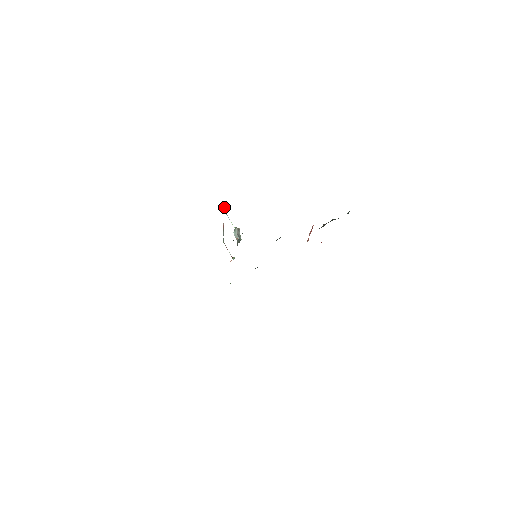
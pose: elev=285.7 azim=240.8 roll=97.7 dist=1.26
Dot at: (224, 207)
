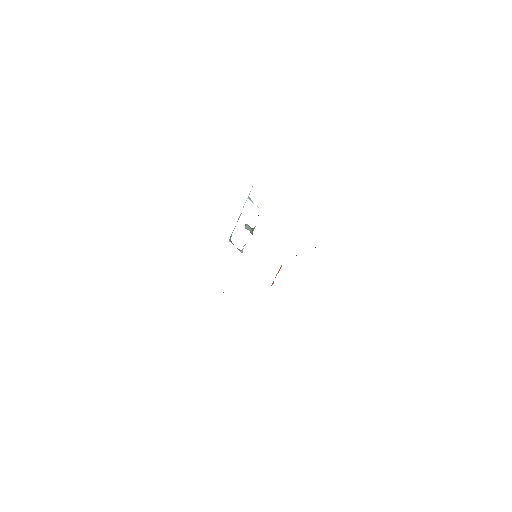
Dot at: (249, 194)
